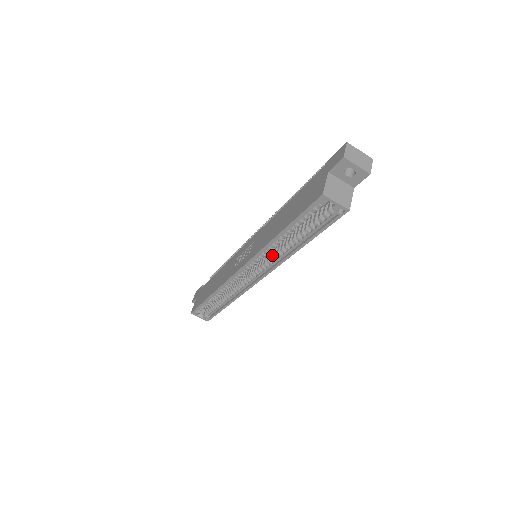
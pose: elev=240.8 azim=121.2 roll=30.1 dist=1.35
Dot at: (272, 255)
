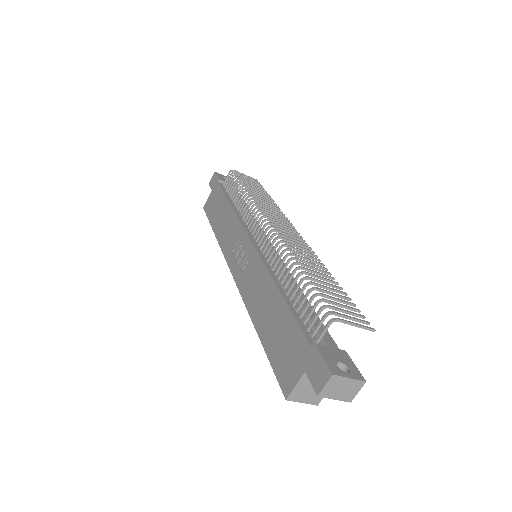
Dot at: occluded
